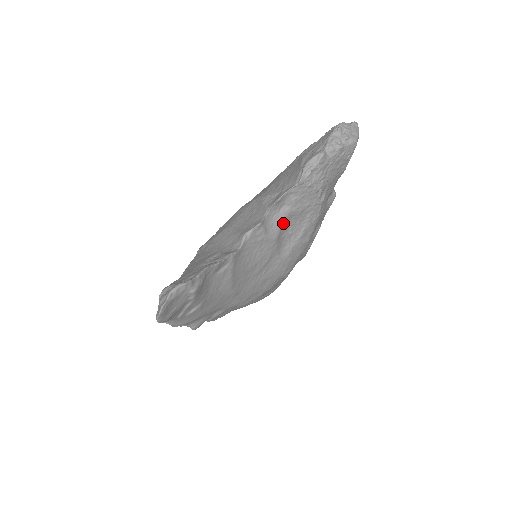
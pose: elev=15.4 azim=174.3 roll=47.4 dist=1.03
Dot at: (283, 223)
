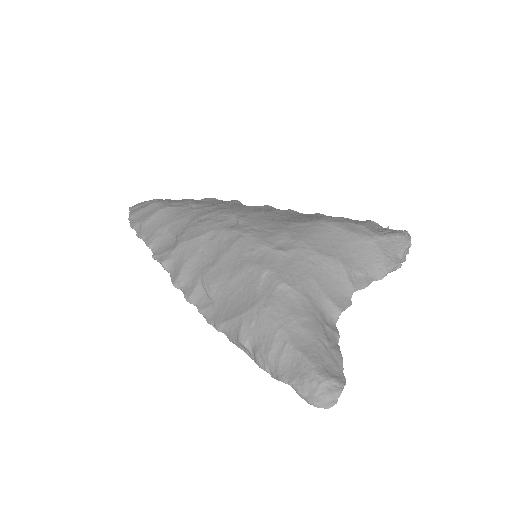
Dot at: occluded
